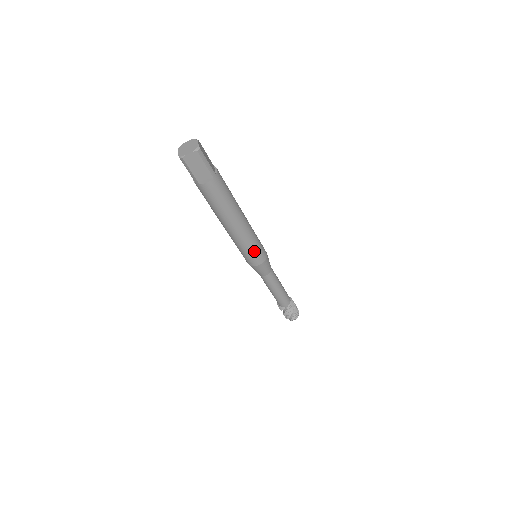
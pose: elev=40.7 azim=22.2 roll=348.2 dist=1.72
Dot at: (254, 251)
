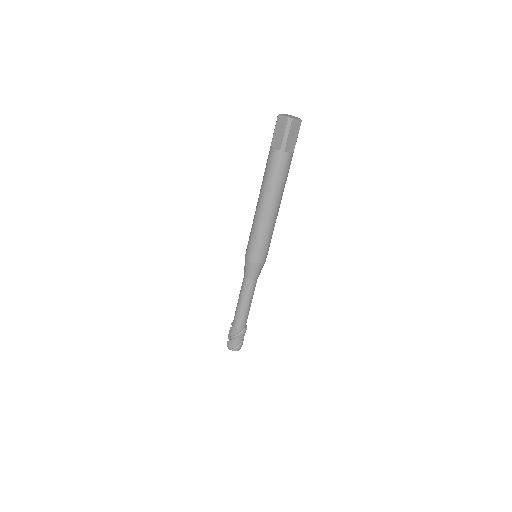
Dot at: (269, 245)
